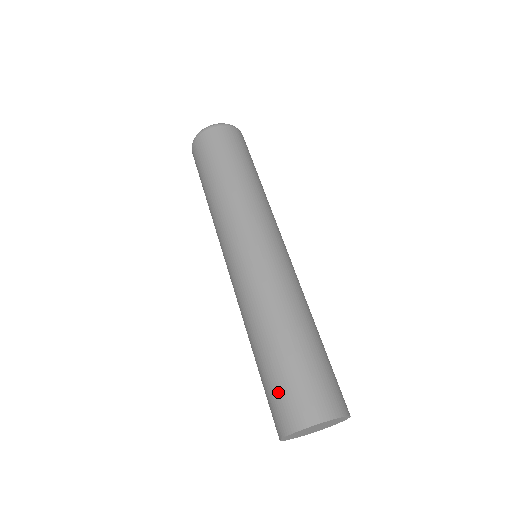
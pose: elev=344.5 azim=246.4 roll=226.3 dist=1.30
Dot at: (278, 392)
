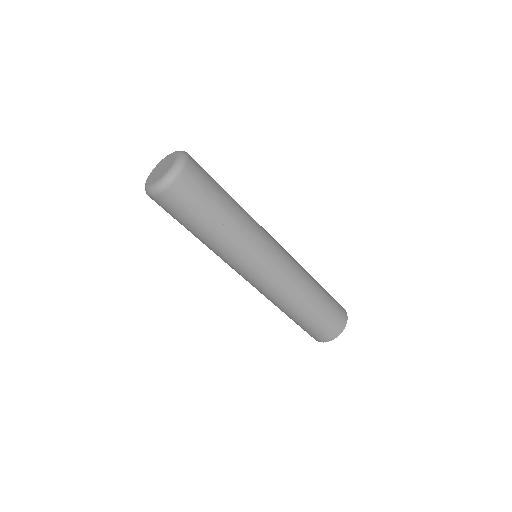
Dot at: (320, 329)
